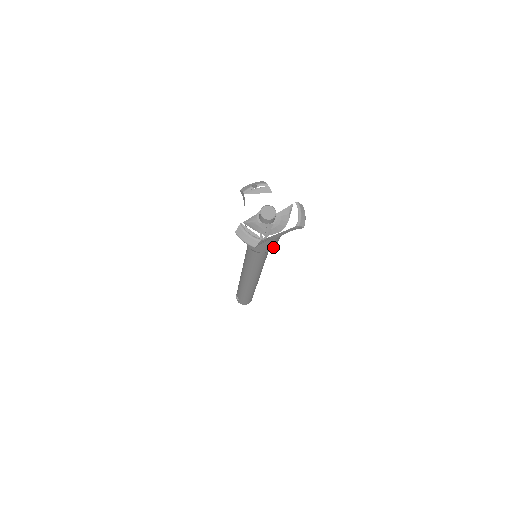
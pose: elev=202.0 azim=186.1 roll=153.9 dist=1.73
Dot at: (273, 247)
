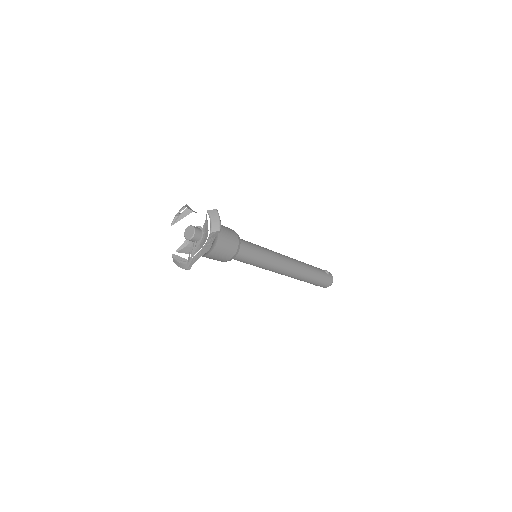
Dot at: (232, 252)
